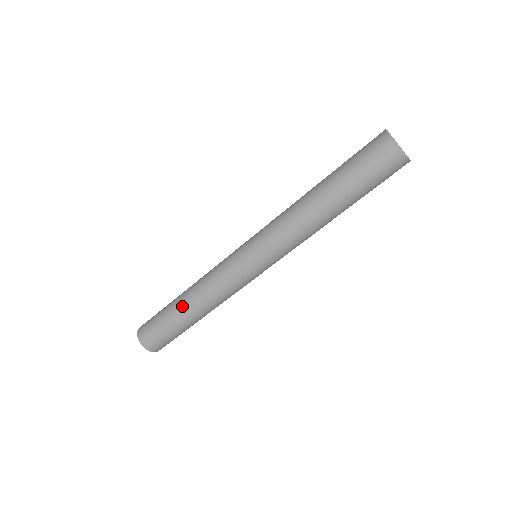
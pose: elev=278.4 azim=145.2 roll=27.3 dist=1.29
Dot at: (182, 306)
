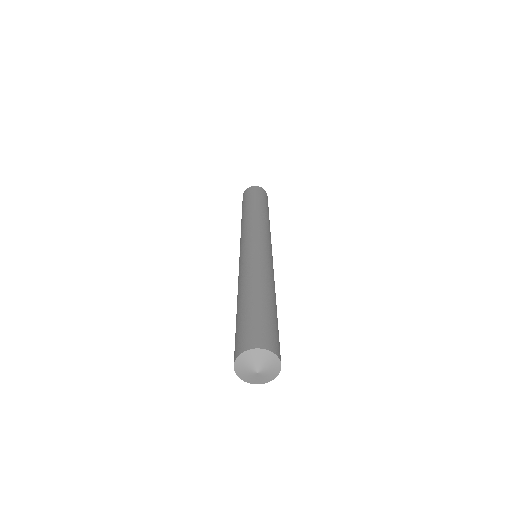
Dot at: (252, 292)
